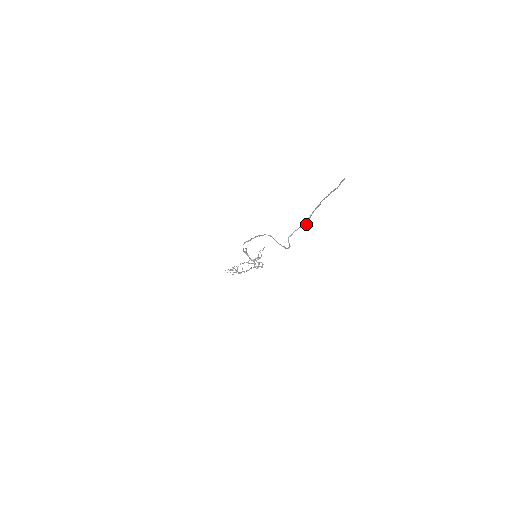
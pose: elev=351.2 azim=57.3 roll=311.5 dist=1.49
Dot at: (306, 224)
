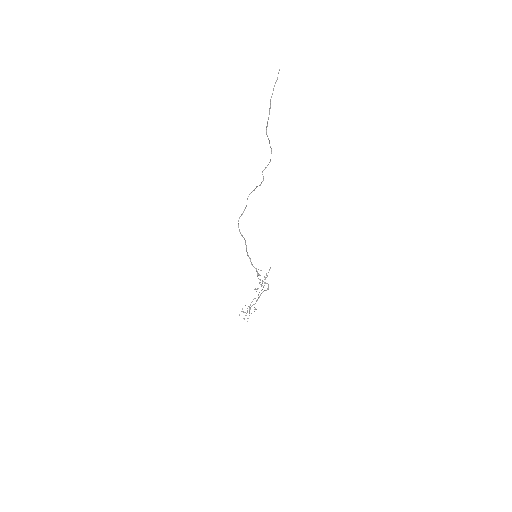
Dot at: (267, 136)
